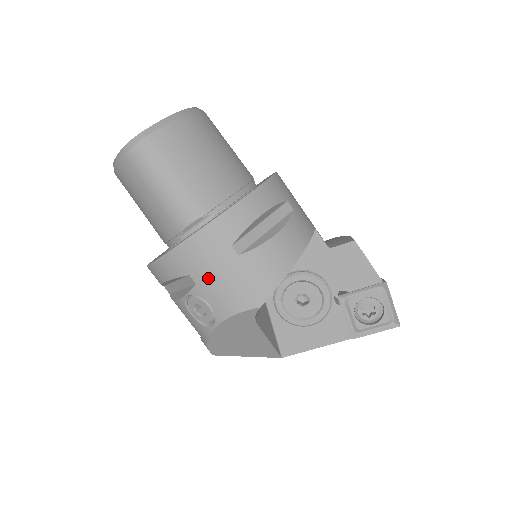
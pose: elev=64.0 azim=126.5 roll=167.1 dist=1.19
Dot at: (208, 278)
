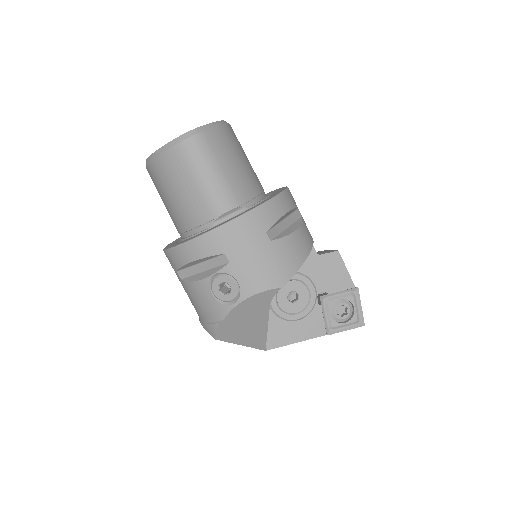
Dot at: (242, 257)
